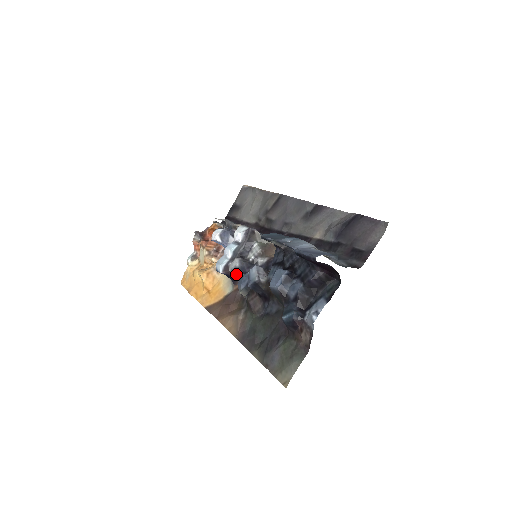
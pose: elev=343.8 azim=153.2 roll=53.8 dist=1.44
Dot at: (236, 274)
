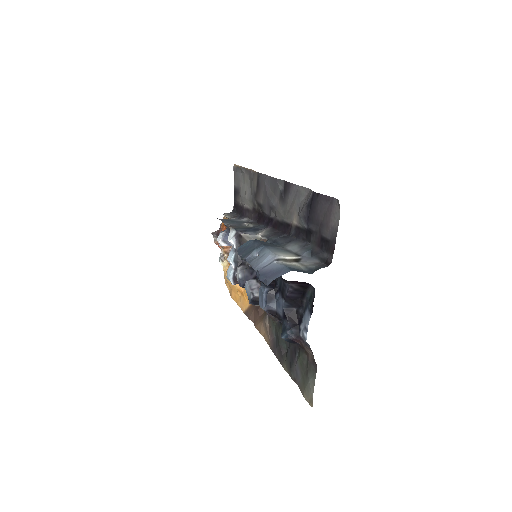
Dot at: (243, 286)
